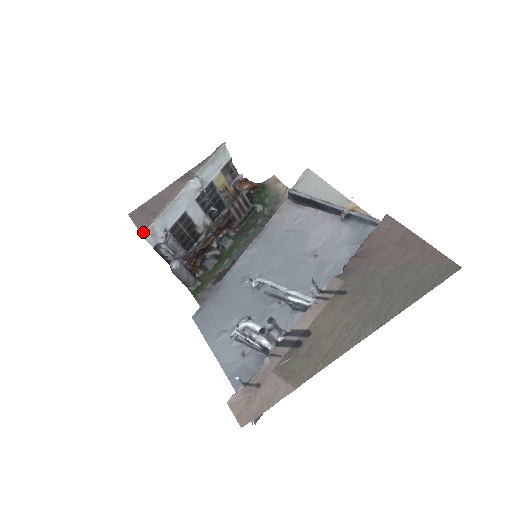
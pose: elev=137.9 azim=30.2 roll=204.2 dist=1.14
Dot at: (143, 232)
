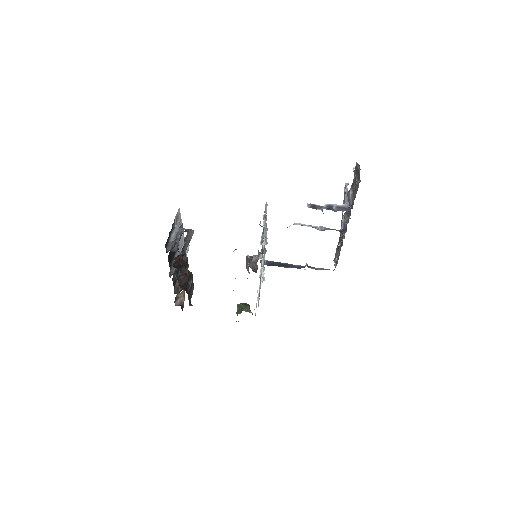
Dot at: (179, 209)
